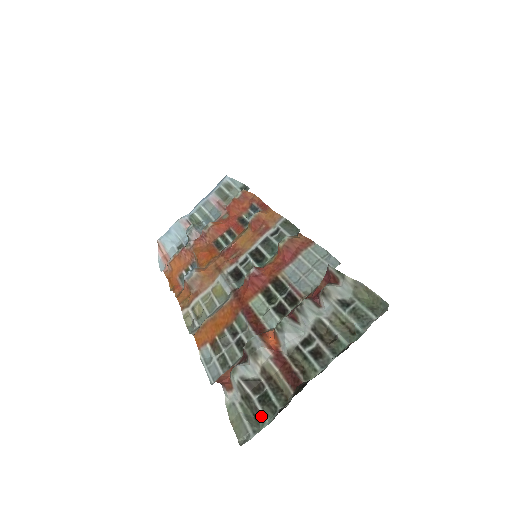
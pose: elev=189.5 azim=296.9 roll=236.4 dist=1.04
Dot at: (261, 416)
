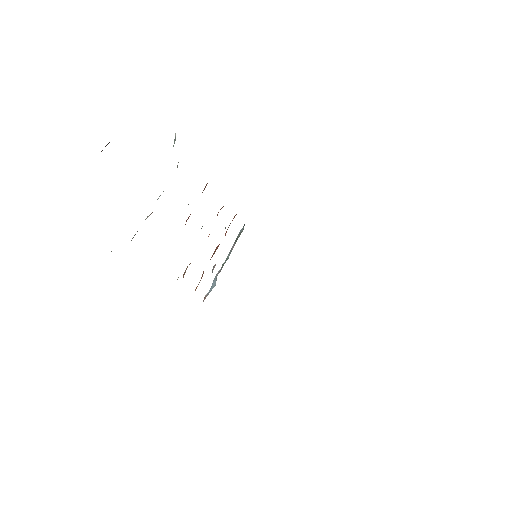
Dot at: occluded
